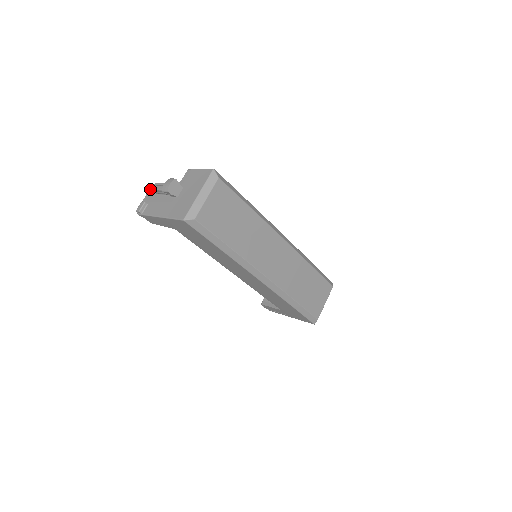
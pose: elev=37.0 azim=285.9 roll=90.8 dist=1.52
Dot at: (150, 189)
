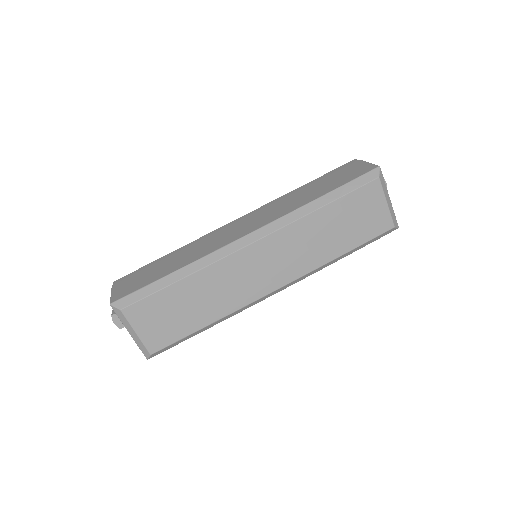
Dot at: occluded
